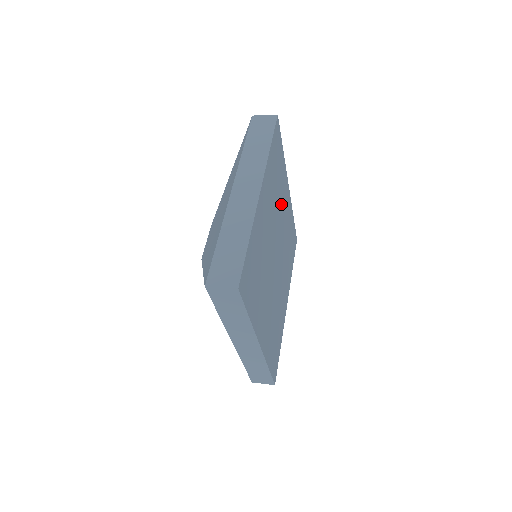
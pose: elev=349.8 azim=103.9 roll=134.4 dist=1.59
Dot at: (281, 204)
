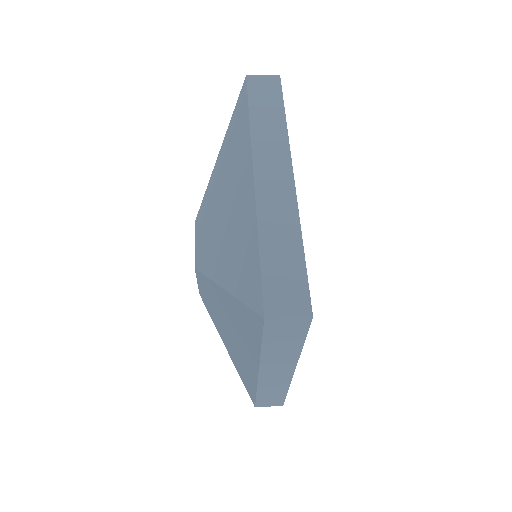
Dot at: occluded
